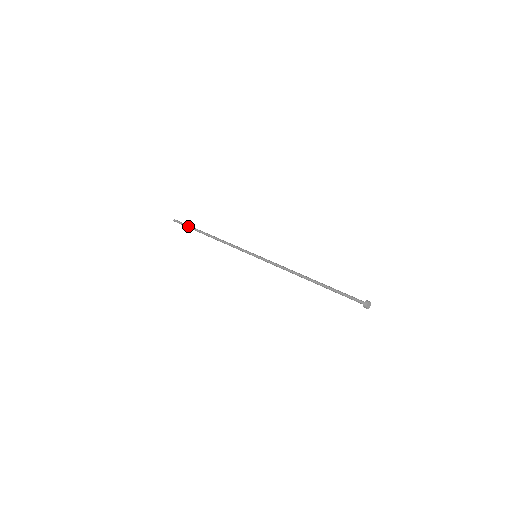
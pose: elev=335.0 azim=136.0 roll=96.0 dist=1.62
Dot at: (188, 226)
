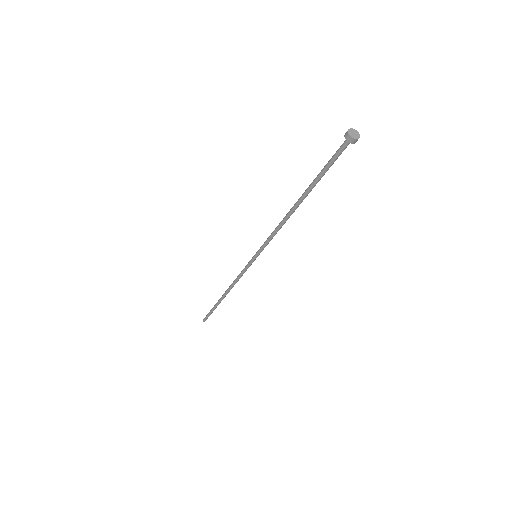
Dot at: (212, 308)
